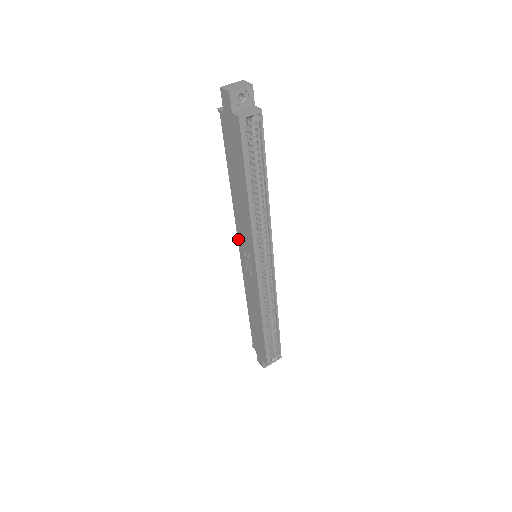
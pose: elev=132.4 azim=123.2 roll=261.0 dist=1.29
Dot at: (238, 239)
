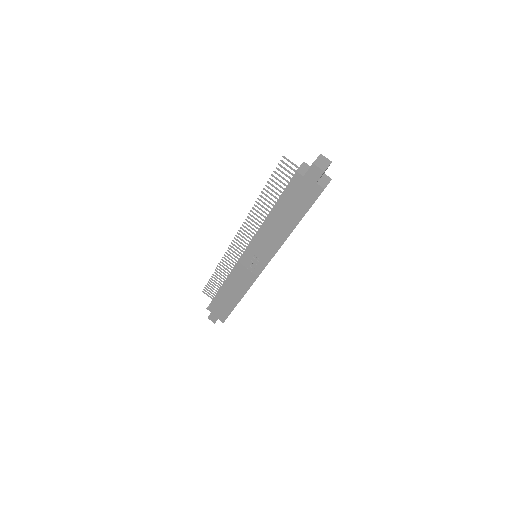
Dot at: (250, 247)
